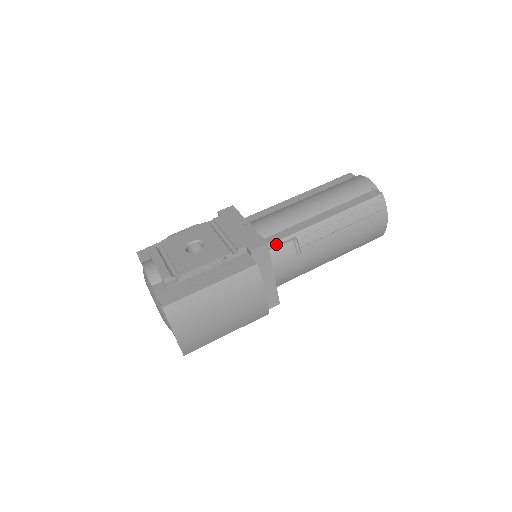
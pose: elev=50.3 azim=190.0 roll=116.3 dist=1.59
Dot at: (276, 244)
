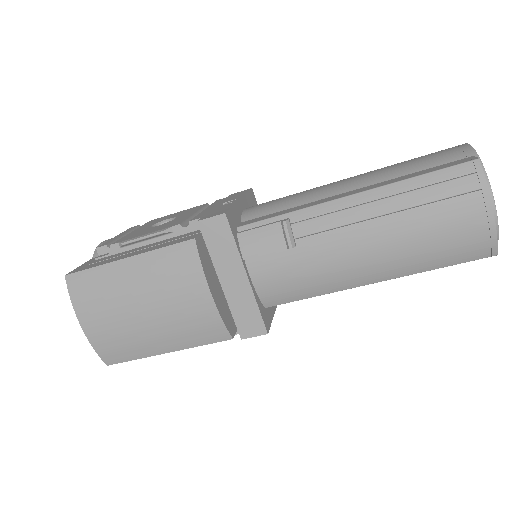
Dot at: (256, 225)
